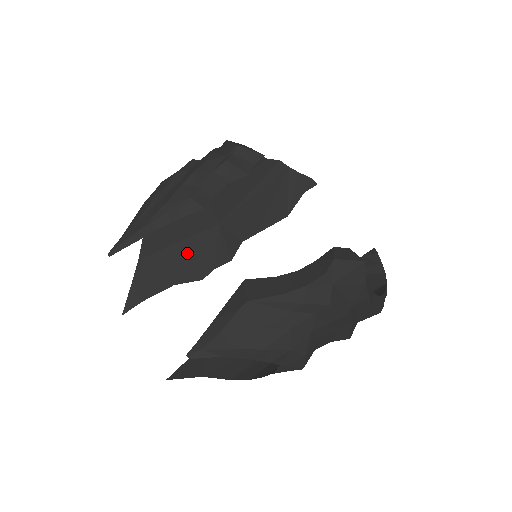
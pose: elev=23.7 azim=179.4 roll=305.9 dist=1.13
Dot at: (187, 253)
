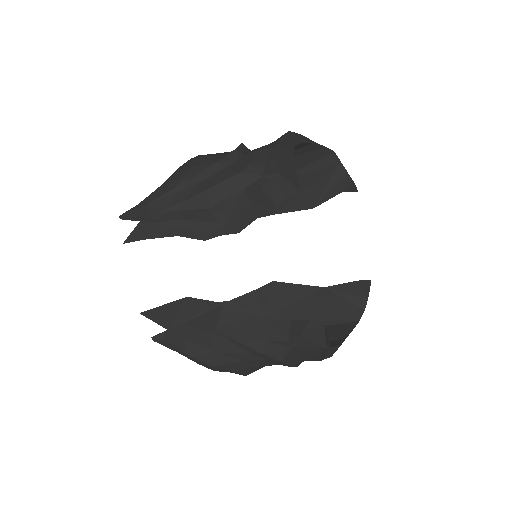
Dot at: occluded
